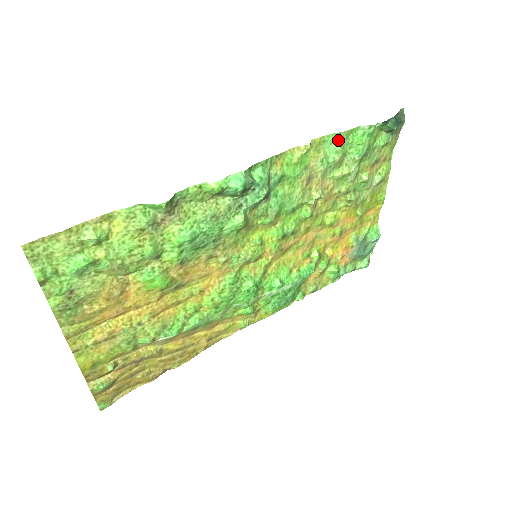
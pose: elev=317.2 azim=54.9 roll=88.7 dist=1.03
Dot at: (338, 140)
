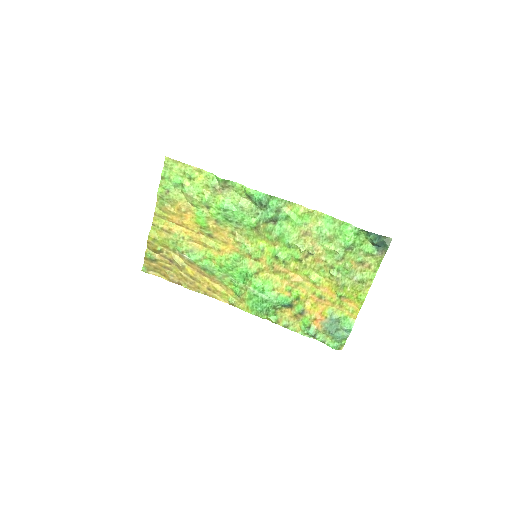
Dot at: (333, 223)
